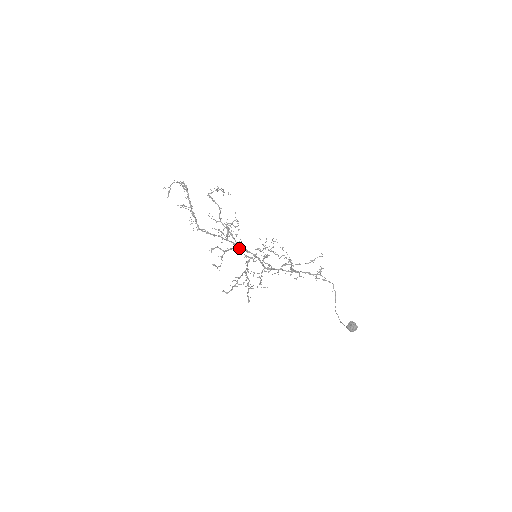
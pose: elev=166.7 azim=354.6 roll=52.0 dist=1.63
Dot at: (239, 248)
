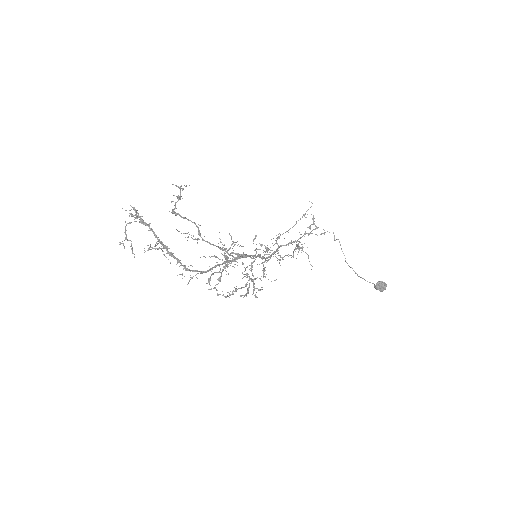
Dot at: (224, 245)
